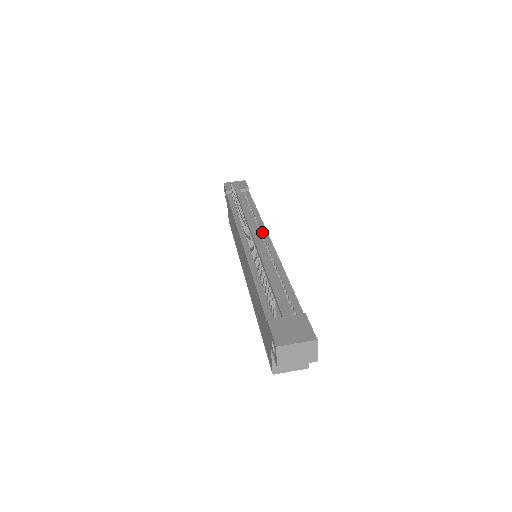
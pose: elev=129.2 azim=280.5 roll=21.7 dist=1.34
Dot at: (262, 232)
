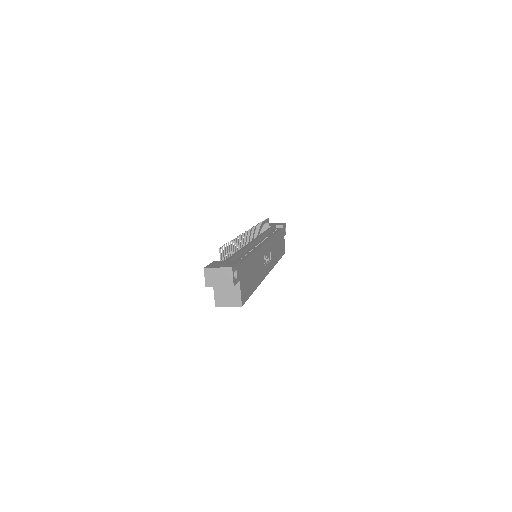
Dot at: (264, 240)
